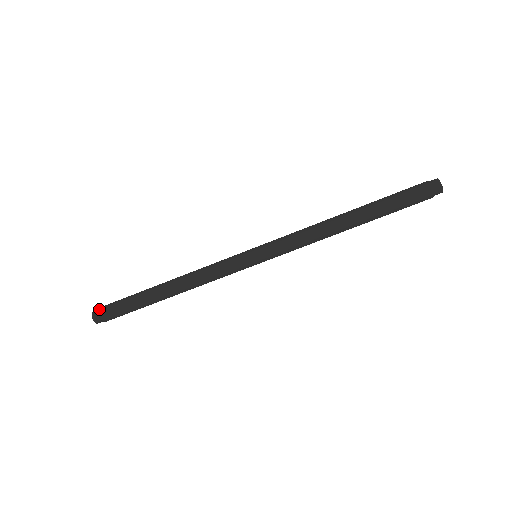
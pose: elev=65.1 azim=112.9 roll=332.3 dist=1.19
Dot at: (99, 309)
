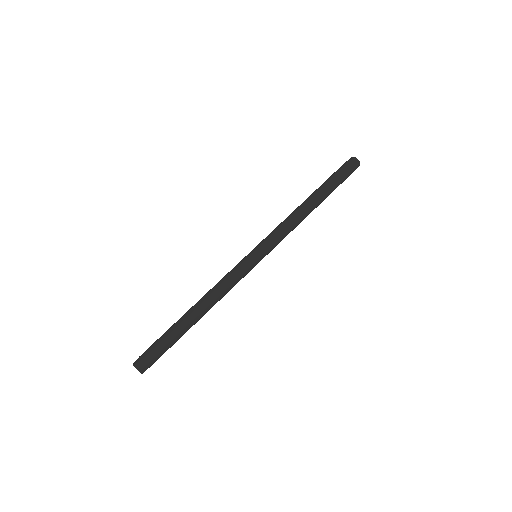
Dot at: (141, 360)
